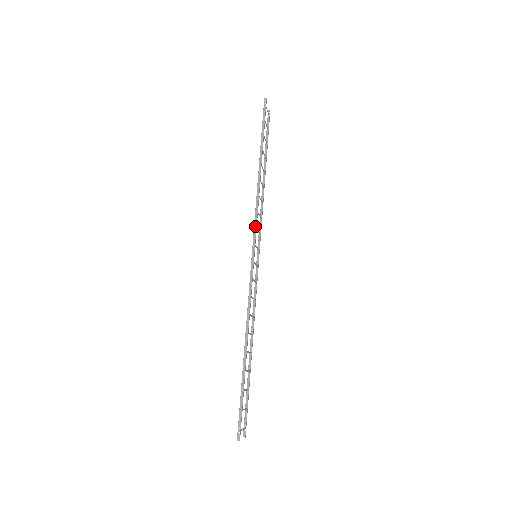
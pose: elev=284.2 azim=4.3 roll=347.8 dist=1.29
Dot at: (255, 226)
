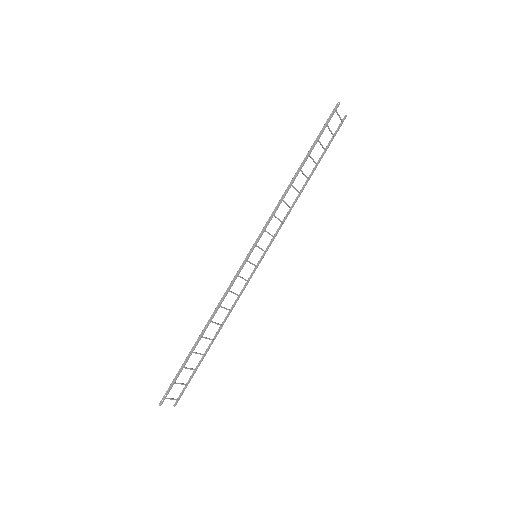
Dot at: (264, 228)
